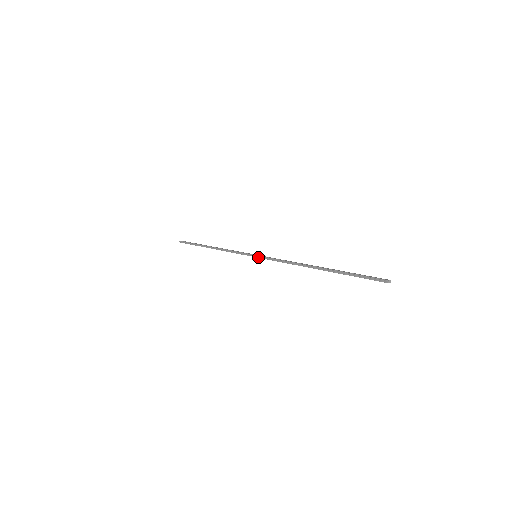
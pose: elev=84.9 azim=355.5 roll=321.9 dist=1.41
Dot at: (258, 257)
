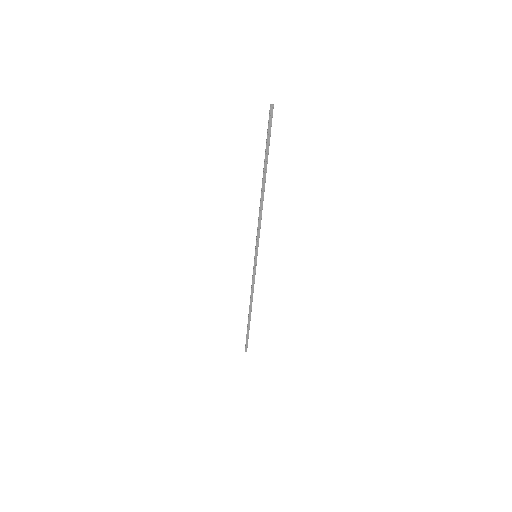
Dot at: (255, 252)
